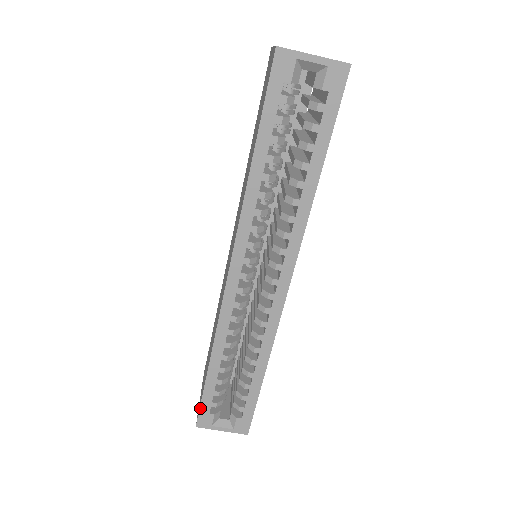
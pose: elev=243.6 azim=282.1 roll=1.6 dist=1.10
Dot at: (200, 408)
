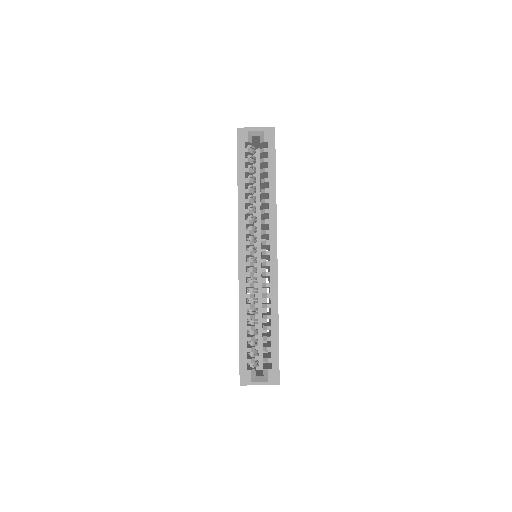
Dot at: (240, 366)
